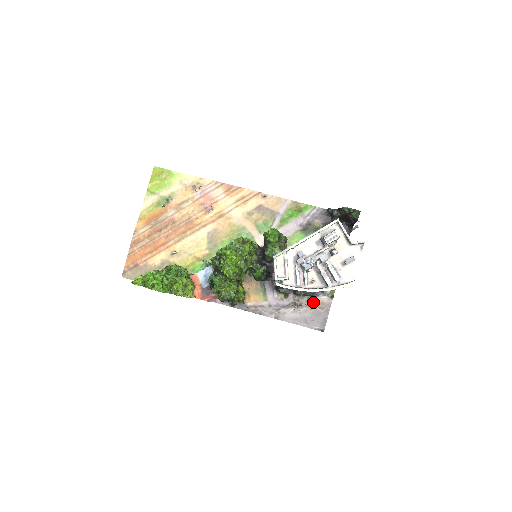
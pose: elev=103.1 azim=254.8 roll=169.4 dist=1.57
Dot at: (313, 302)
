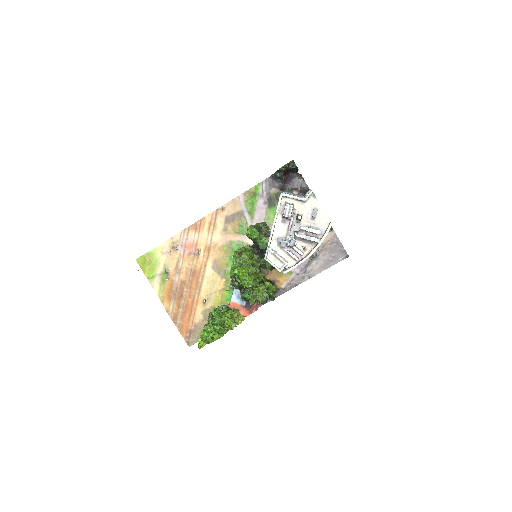
Dot at: (323, 245)
